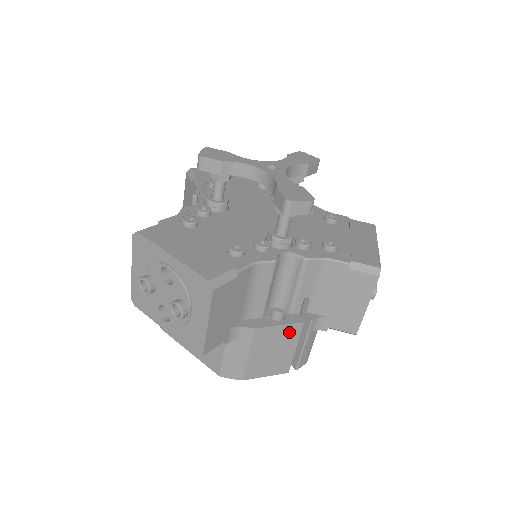
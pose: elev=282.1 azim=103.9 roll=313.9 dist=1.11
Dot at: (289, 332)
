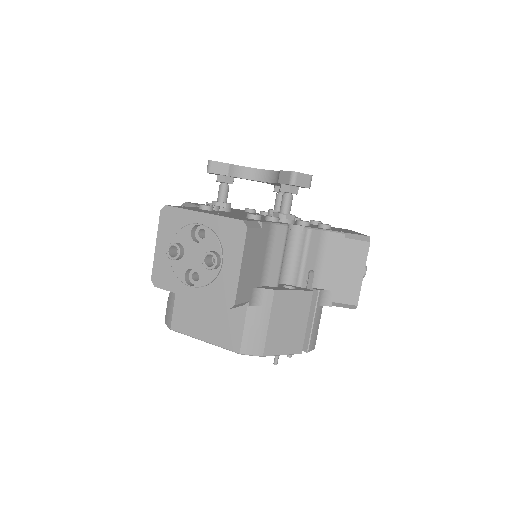
Dot at: (301, 300)
